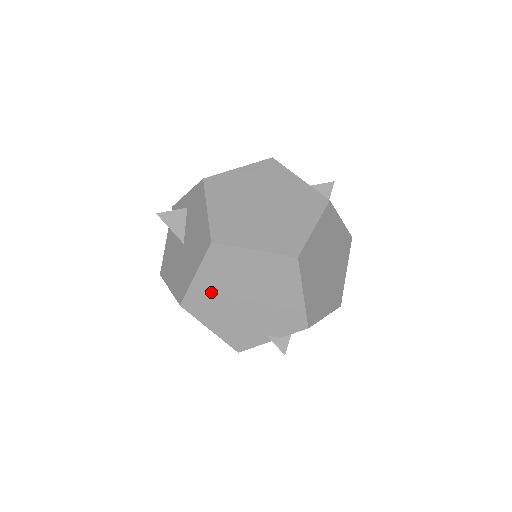
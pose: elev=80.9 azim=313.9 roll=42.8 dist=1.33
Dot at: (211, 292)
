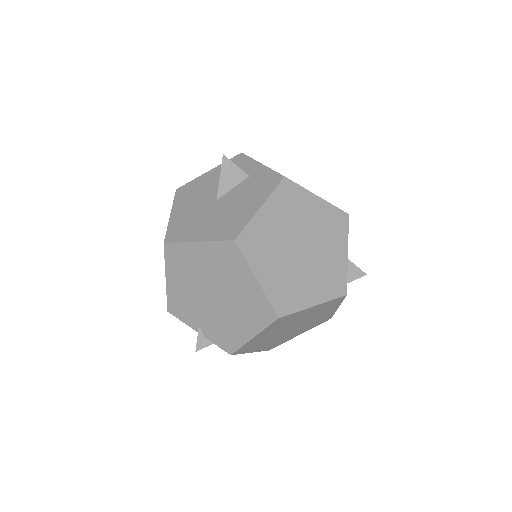
Dot at: (195, 263)
